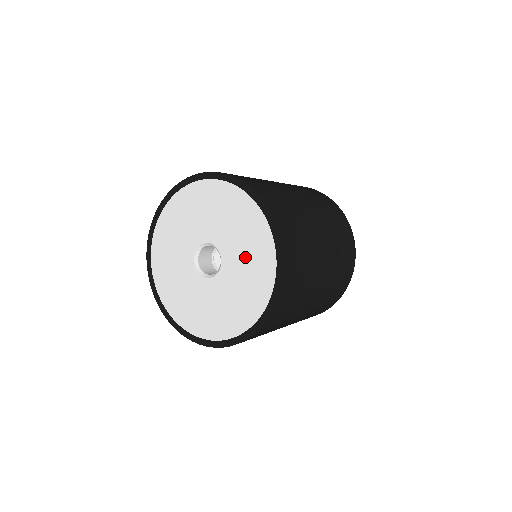
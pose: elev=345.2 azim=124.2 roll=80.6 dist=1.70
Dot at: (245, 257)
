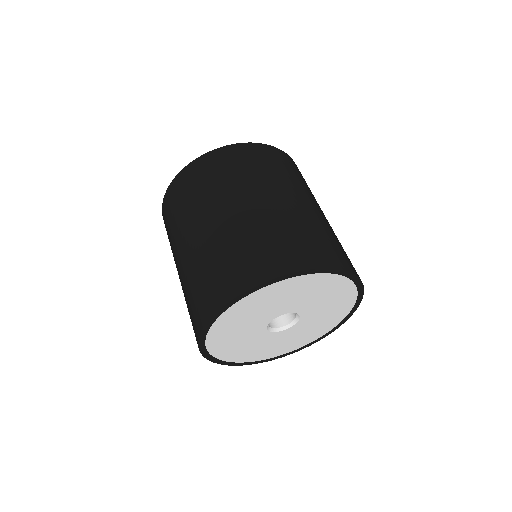
Dot at: (326, 308)
